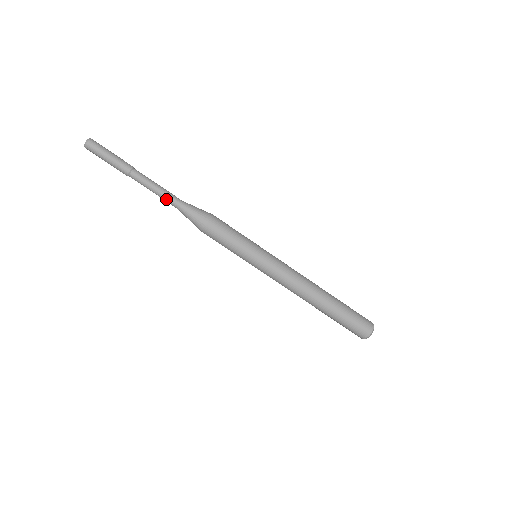
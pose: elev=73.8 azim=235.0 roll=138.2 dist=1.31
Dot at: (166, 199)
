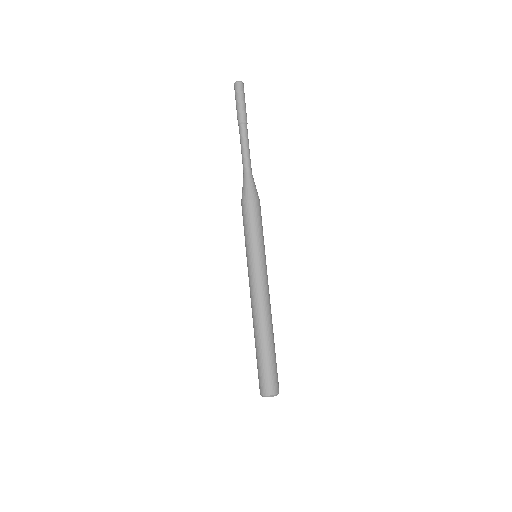
Dot at: (243, 161)
